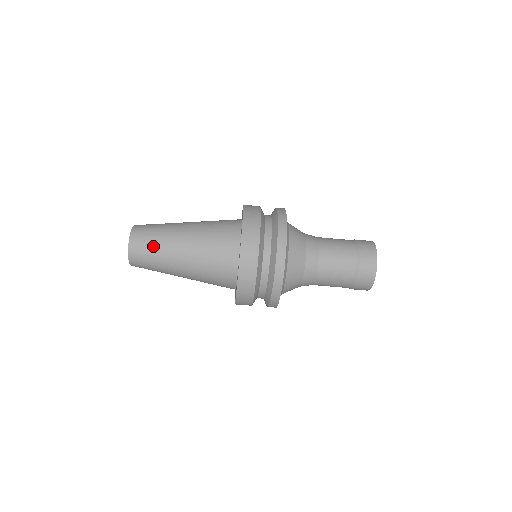
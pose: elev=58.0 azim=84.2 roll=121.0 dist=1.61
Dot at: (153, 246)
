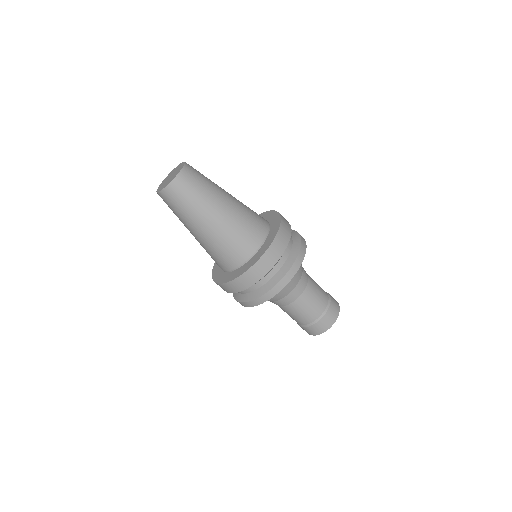
Dot at: (184, 205)
